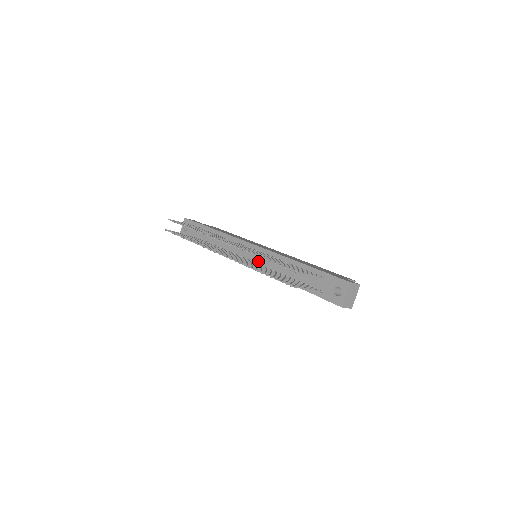
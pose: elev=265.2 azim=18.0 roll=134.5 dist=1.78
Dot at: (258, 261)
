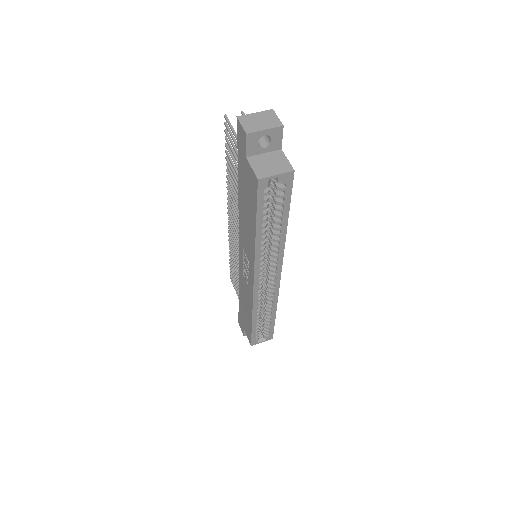
Dot at: occluded
